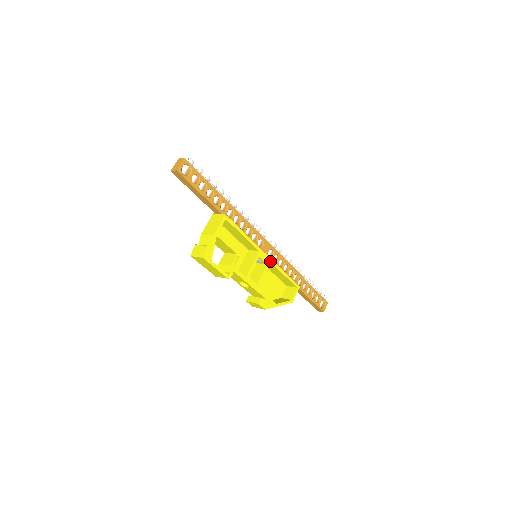
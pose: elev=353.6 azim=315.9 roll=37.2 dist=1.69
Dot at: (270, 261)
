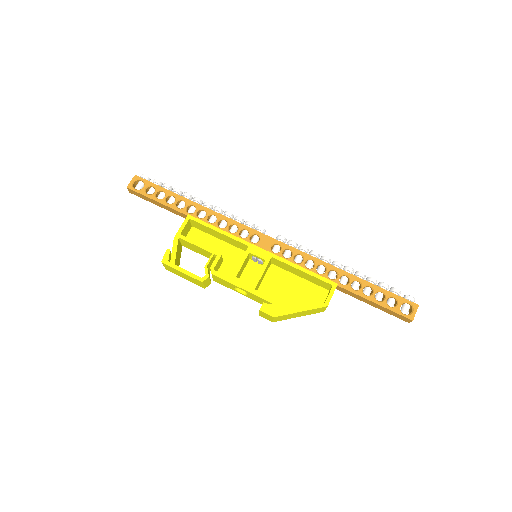
Dot at: (270, 256)
